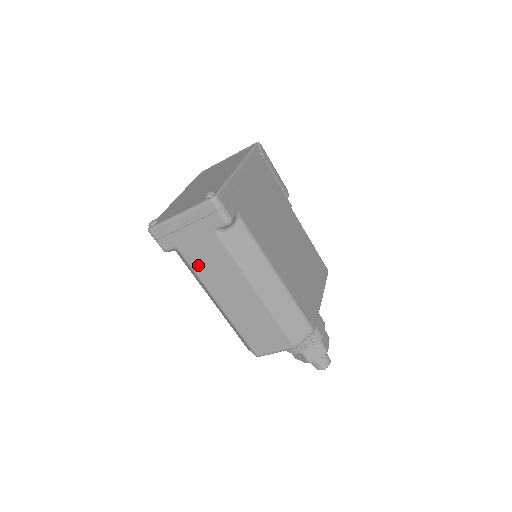
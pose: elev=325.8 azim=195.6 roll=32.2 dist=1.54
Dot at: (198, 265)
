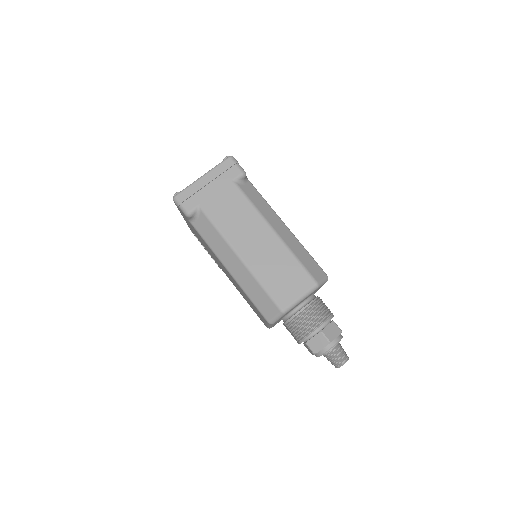
Dot at: (219, 218)
